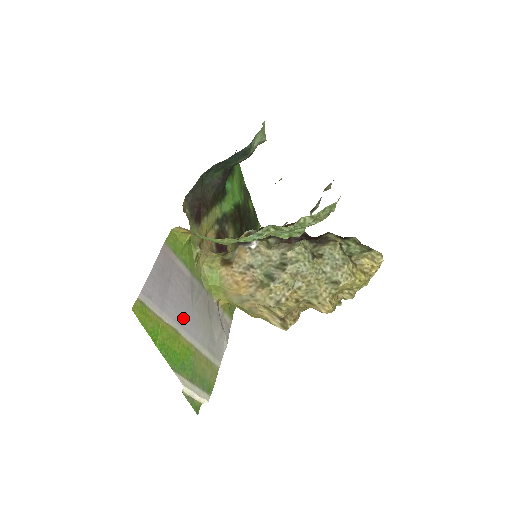
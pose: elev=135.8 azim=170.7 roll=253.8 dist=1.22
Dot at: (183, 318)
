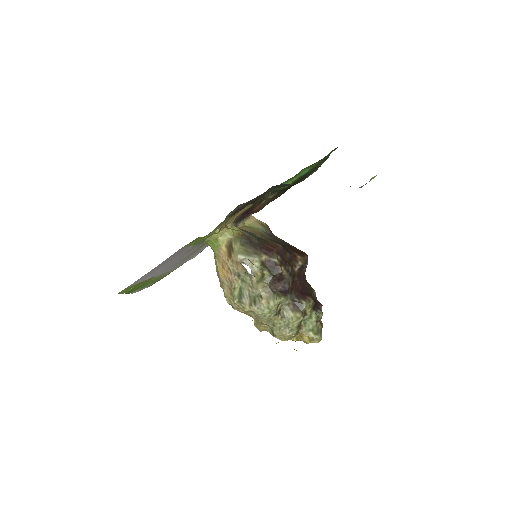
Dot at: (163, 270)
